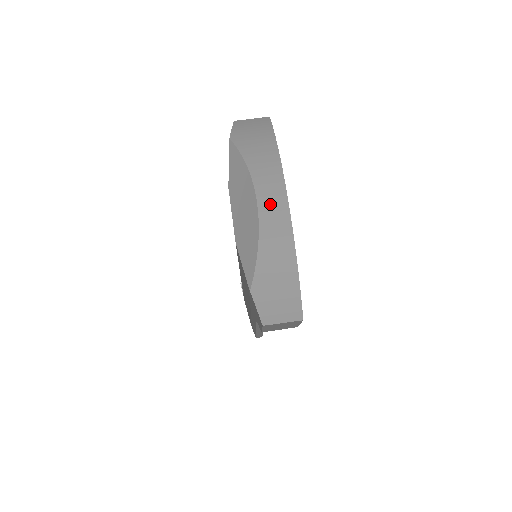
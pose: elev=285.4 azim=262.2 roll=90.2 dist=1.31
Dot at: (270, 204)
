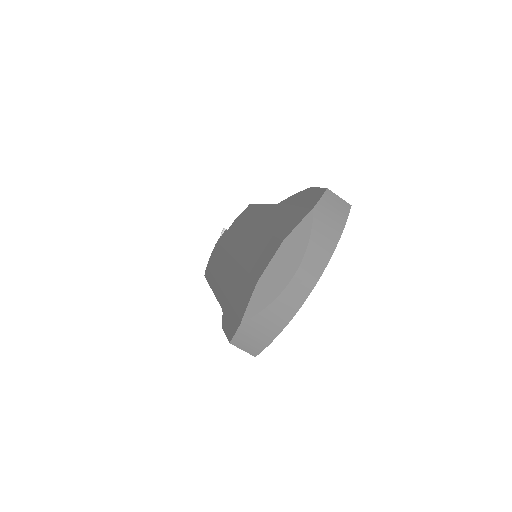
Dot at: (300, 284)
